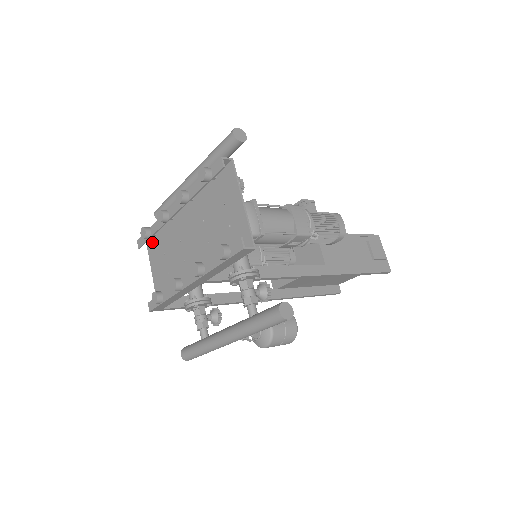
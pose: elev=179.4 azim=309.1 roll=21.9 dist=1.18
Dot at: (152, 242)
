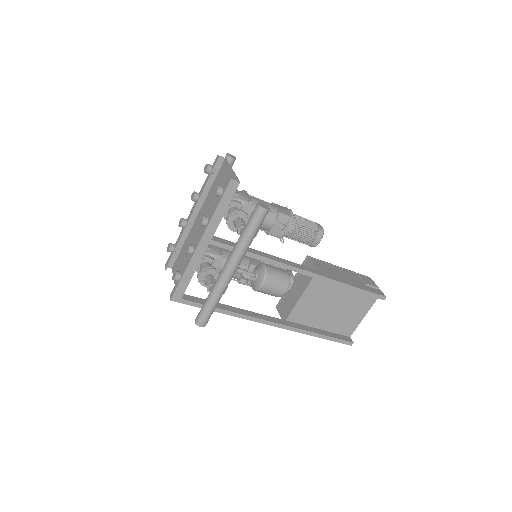
Dot at: (176, 263)
